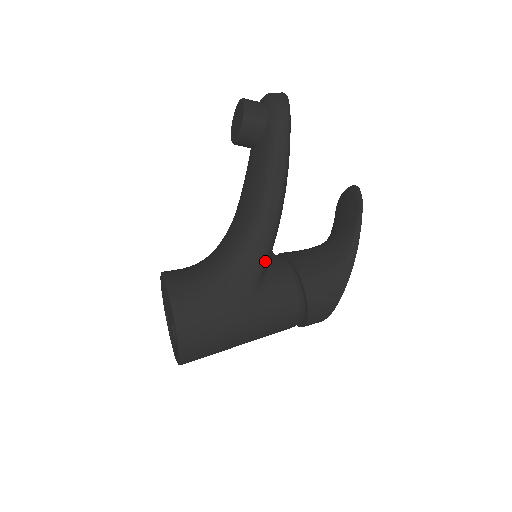
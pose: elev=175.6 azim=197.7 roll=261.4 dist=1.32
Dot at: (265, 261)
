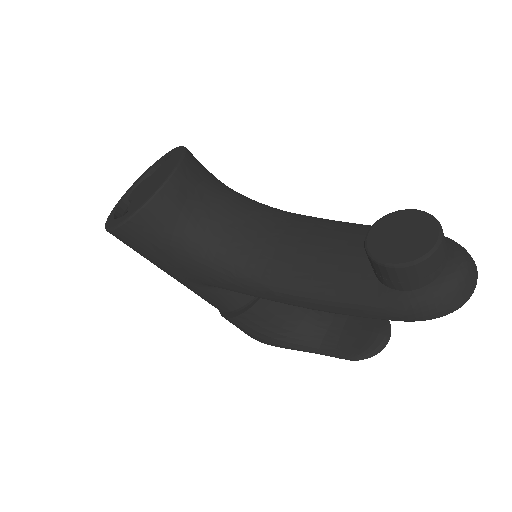
Dot at: (231, 290)
